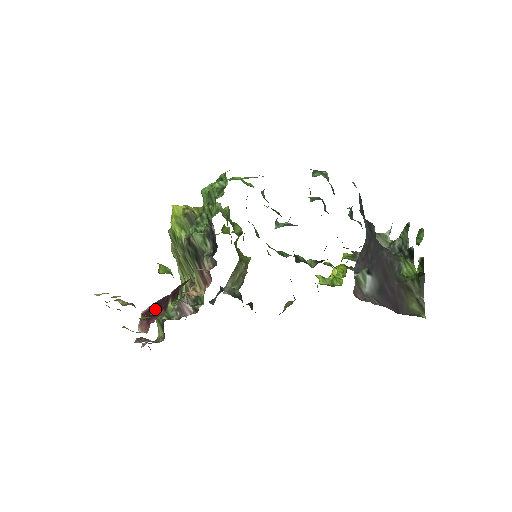
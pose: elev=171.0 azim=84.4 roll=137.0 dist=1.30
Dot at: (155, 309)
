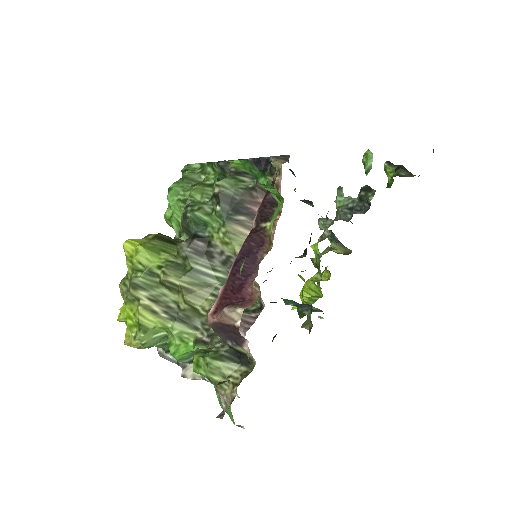
Dot at: occluded
